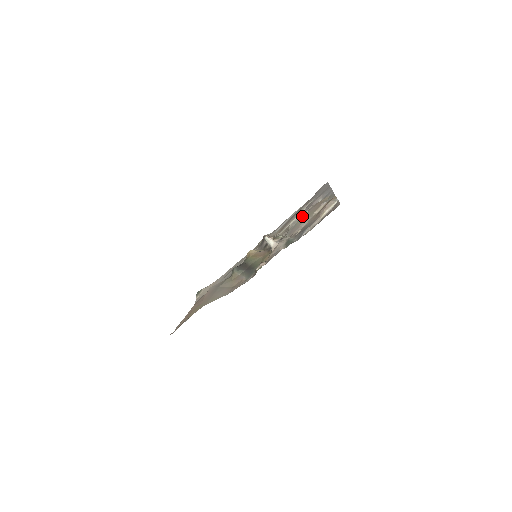
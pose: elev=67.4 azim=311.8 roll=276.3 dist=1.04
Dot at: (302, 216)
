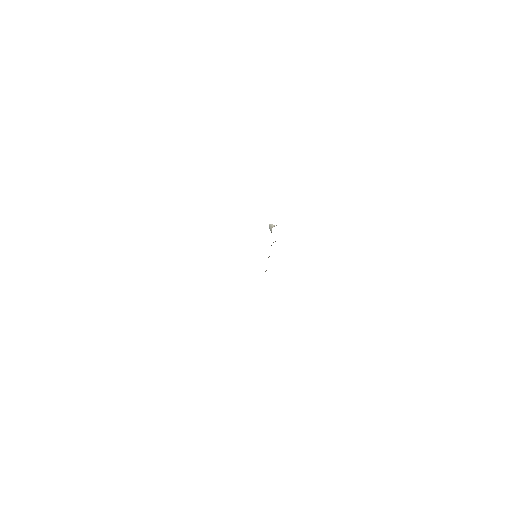
Dot at: occluded
